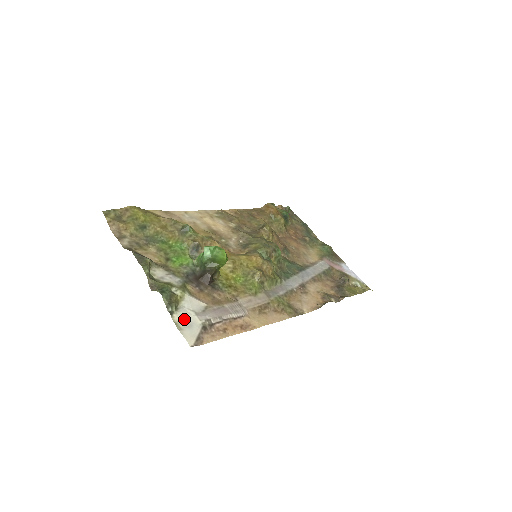
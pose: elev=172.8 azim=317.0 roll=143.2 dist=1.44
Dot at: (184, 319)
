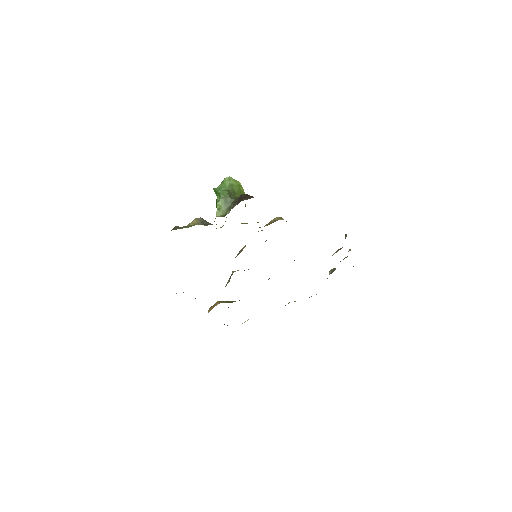
Dot at: occluded
